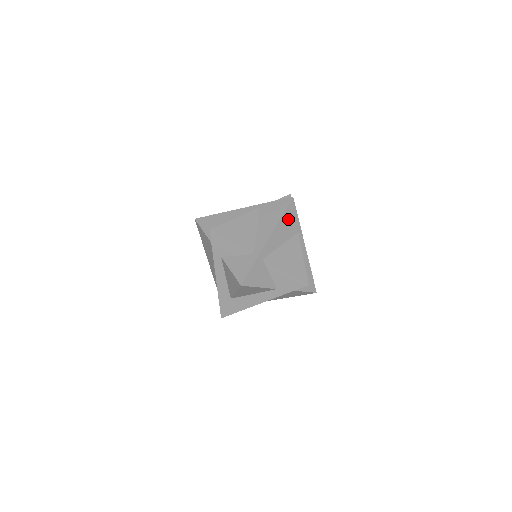
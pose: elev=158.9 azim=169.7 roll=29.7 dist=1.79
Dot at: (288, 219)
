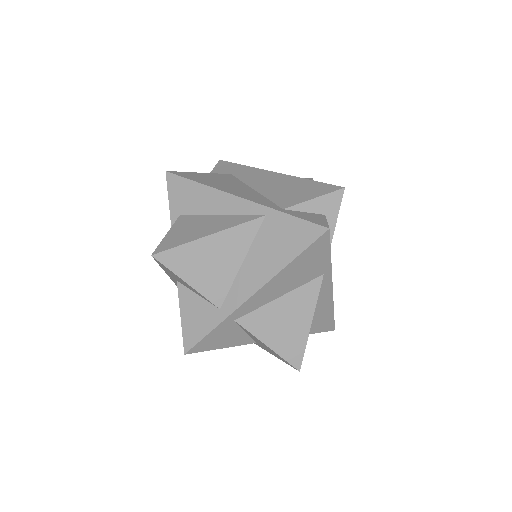
Dot at: (306, 262)
